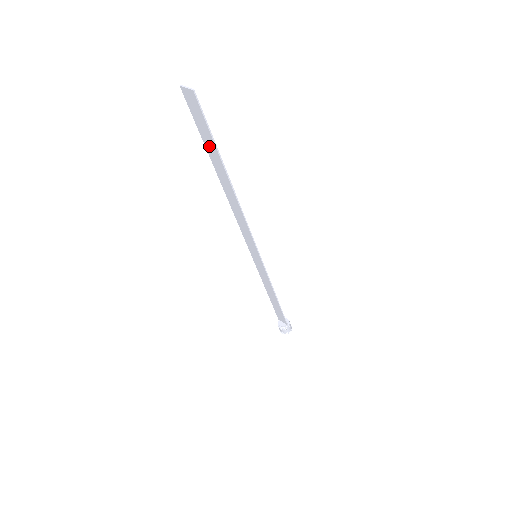
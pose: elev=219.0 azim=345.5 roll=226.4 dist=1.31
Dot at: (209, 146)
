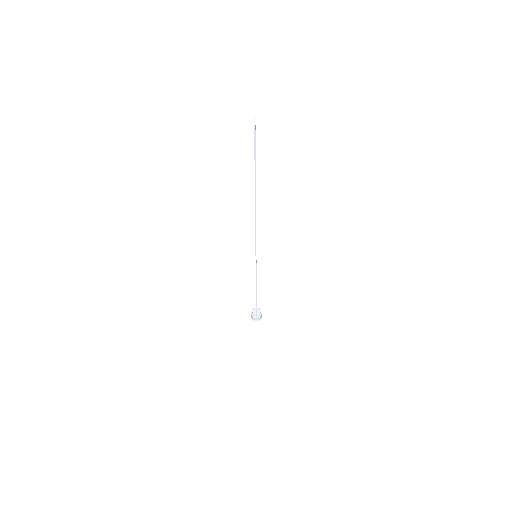
Dot at: occluded
